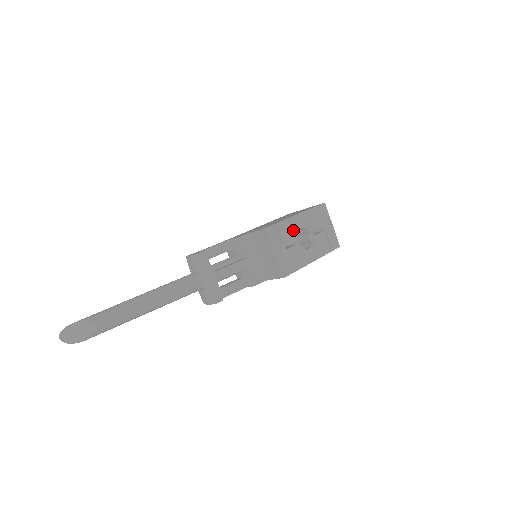
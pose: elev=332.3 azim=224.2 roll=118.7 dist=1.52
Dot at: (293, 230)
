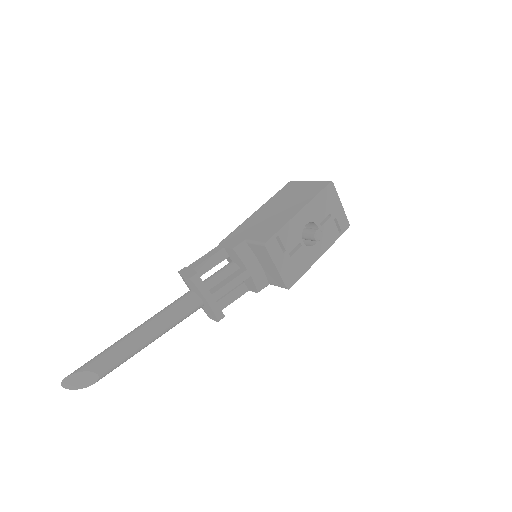
Dot at: (297, 231)
